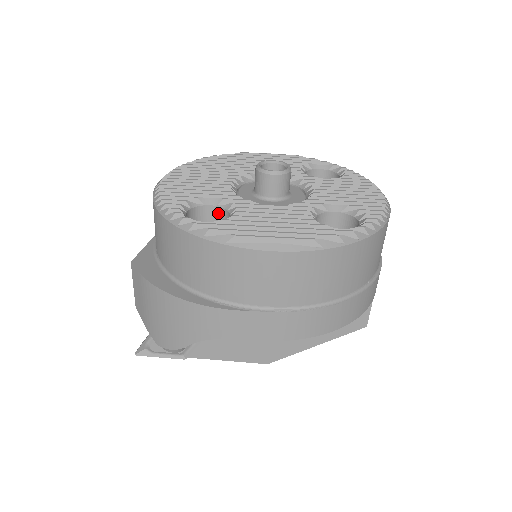
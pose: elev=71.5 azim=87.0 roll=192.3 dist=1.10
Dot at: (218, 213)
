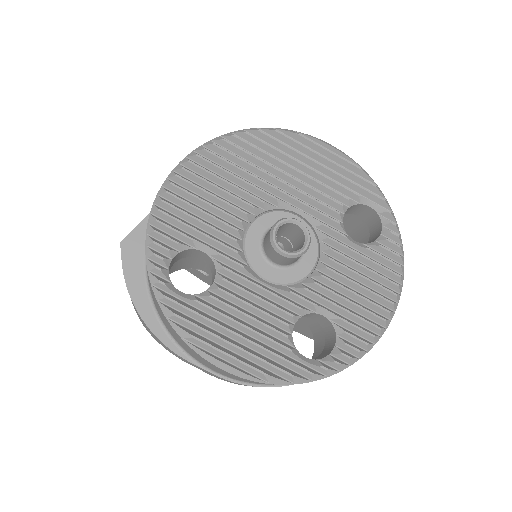
Dot at: (210, 260)
